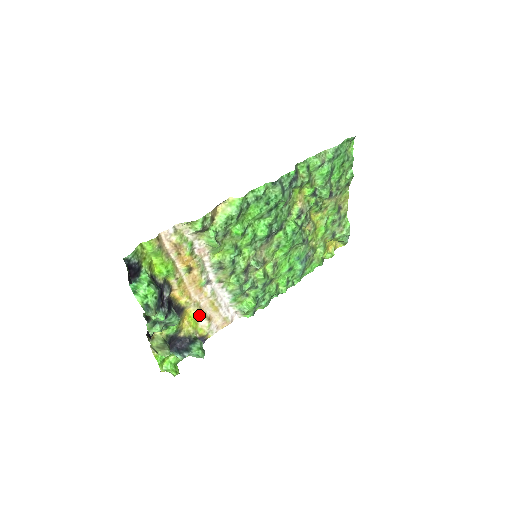
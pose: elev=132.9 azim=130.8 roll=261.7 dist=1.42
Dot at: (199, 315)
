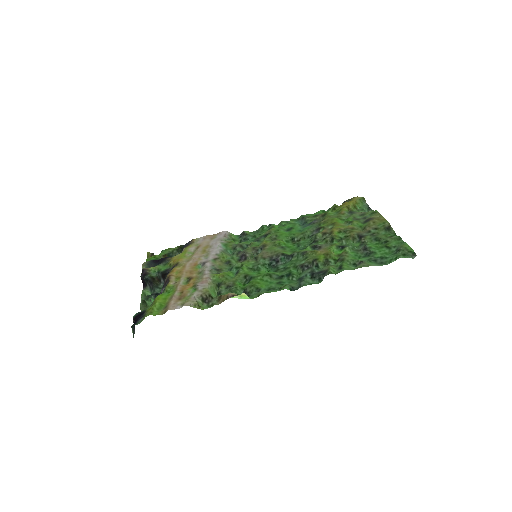
Dot at: (189, 254)
